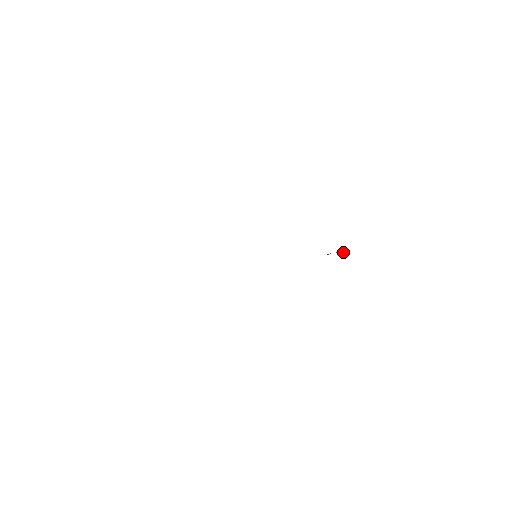
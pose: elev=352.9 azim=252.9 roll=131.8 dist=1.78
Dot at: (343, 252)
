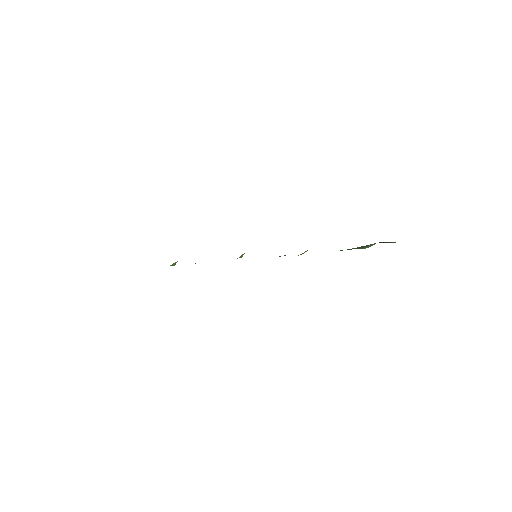
Dot at: (390, 242)
